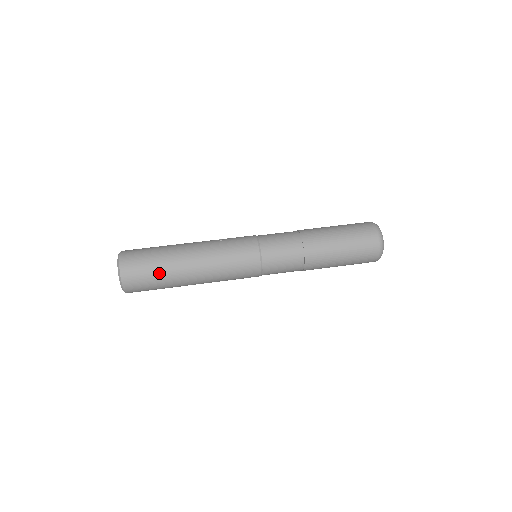
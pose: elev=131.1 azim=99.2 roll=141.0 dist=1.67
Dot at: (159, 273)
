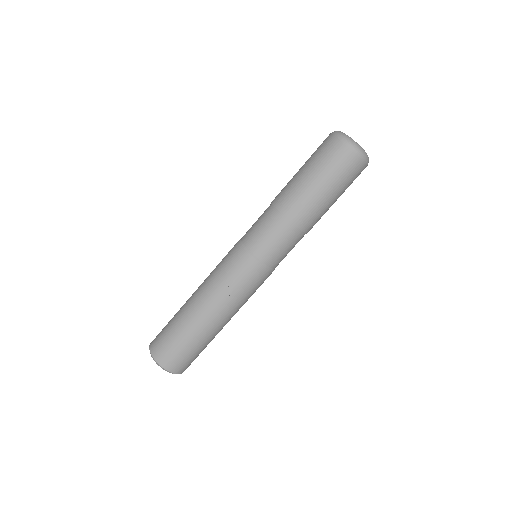
Dot at: occluded
